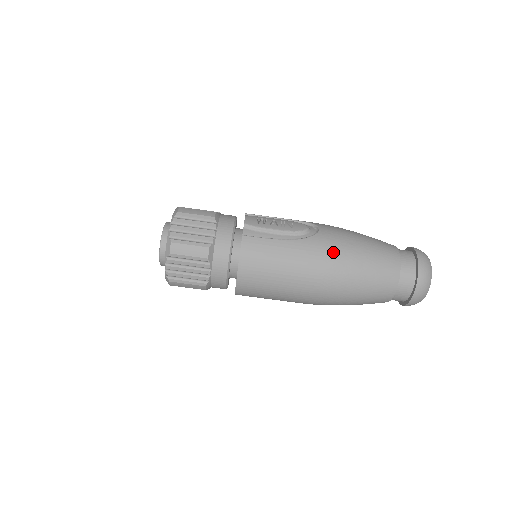
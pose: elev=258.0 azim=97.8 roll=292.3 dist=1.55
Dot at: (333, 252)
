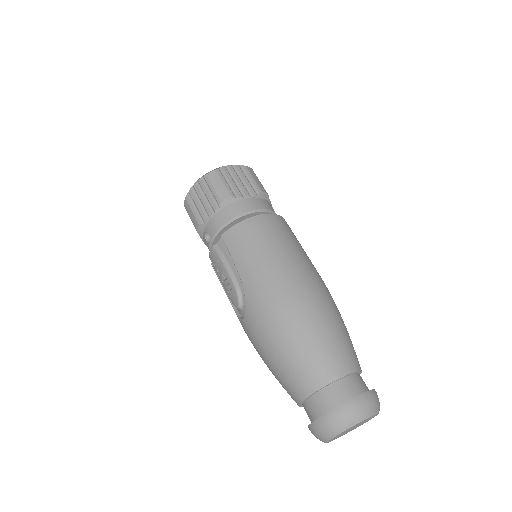
Dot at: occluded
